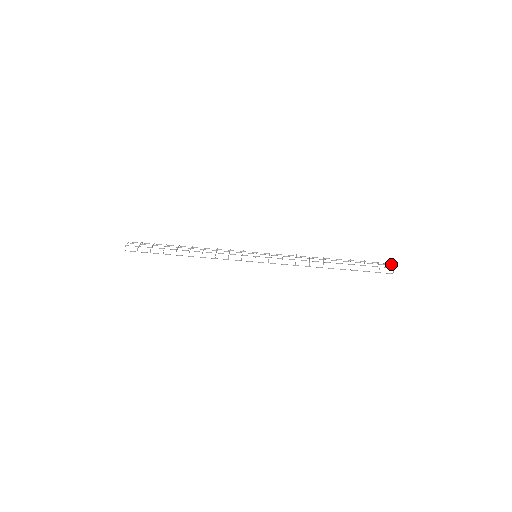
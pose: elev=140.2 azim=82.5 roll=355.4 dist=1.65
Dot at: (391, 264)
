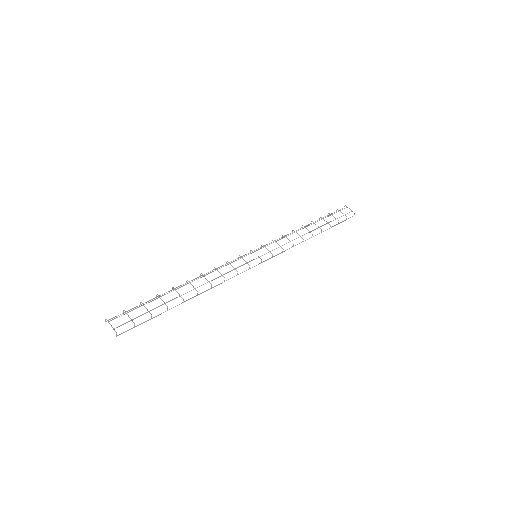
Dot at: occluded
